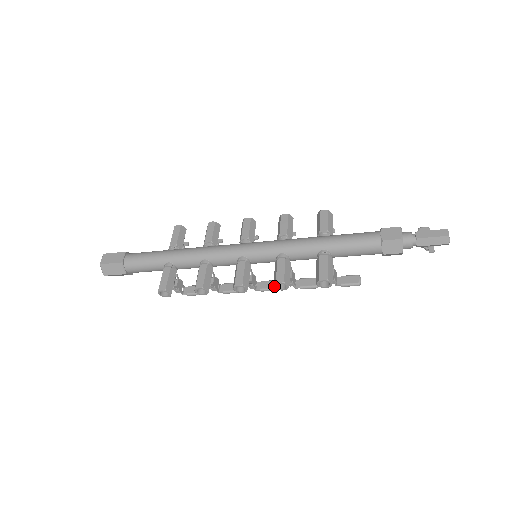
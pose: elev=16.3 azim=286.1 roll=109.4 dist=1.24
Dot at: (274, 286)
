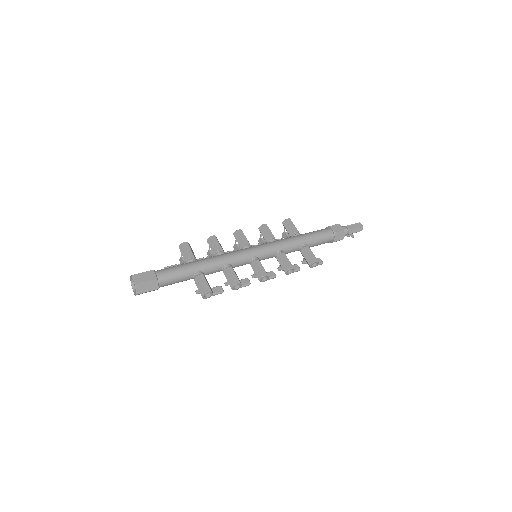
Dot at: (286, 272)
